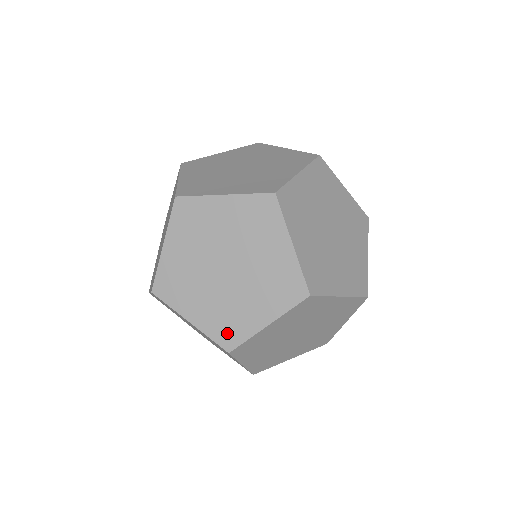
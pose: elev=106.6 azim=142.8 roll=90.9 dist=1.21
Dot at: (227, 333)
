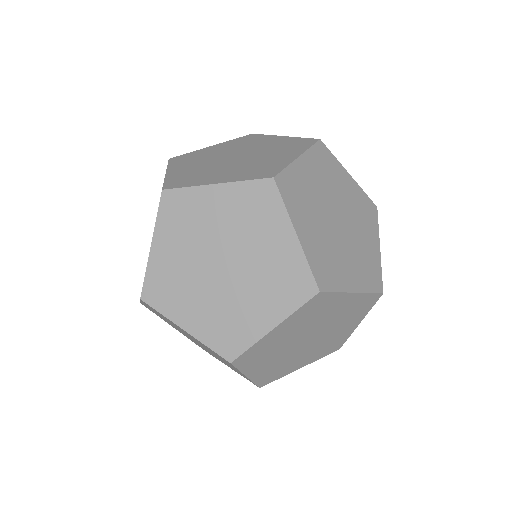
Dot at: (332, 348)
